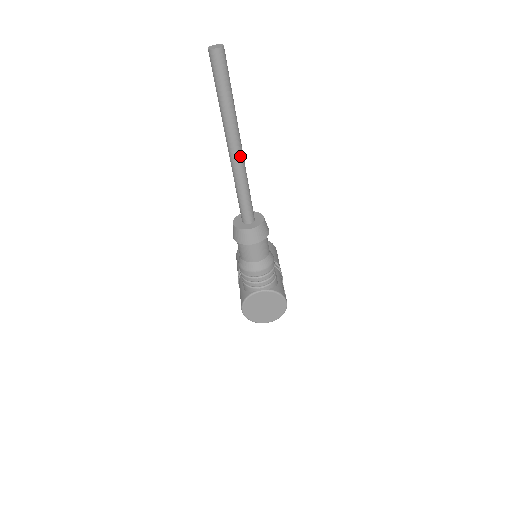
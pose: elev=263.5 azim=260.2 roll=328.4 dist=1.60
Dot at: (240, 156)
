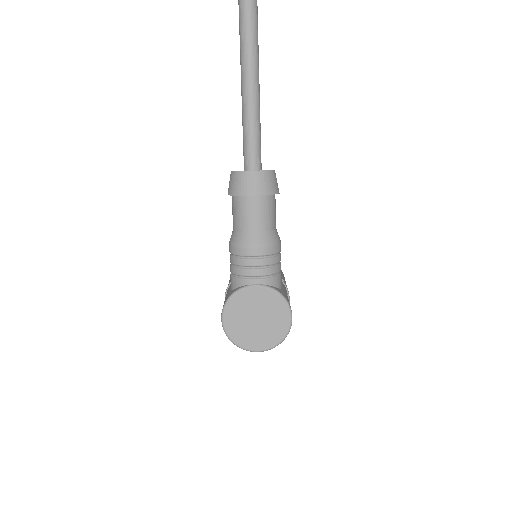
Dot at: (254, 61)
